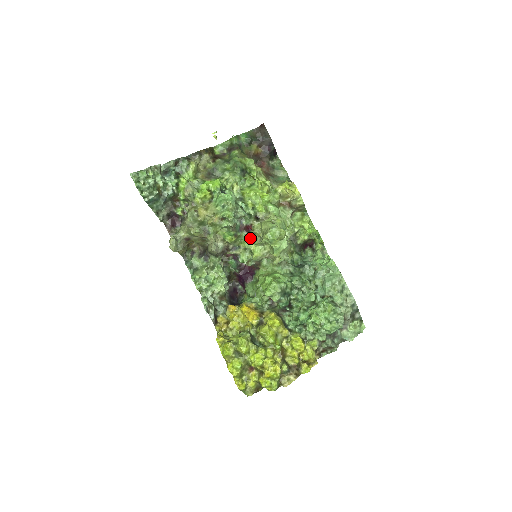
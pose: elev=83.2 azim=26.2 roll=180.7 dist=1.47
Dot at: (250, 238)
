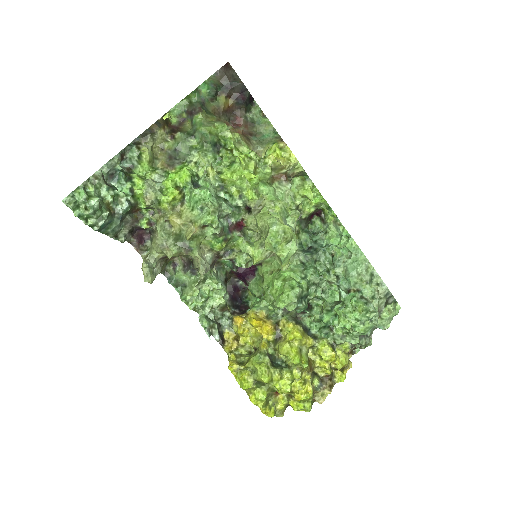
Dot at: (245, 238)
